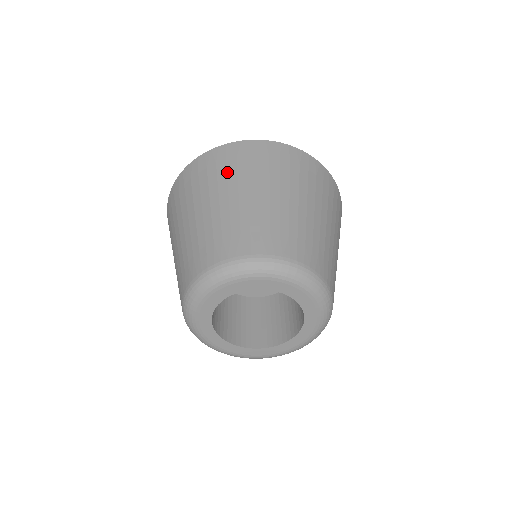
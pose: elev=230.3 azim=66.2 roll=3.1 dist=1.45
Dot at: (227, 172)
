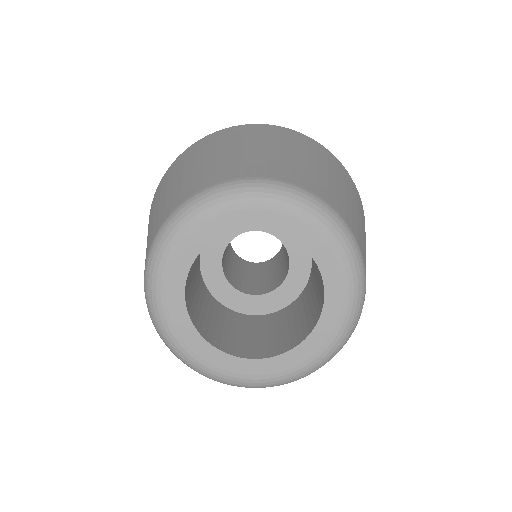
Dot at: (269, 136)
